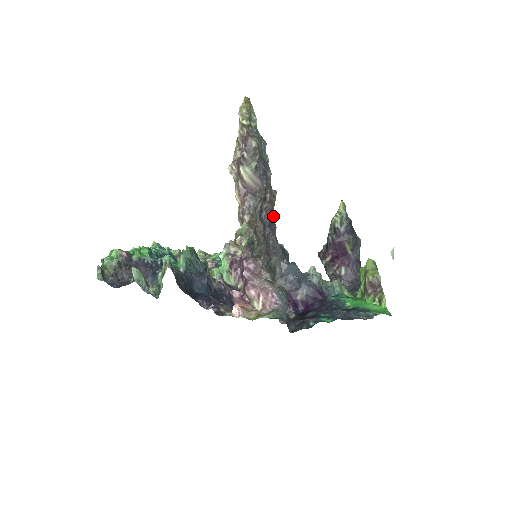
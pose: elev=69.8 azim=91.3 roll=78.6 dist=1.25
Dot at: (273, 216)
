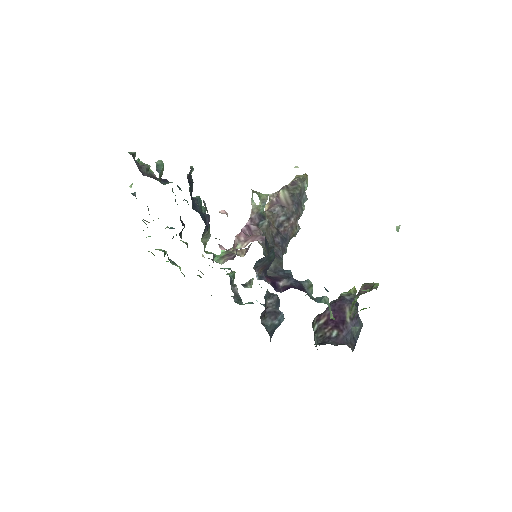
Dot at: (288, 240)
